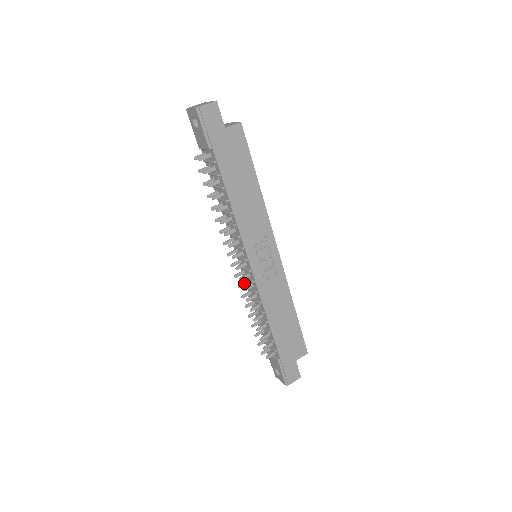
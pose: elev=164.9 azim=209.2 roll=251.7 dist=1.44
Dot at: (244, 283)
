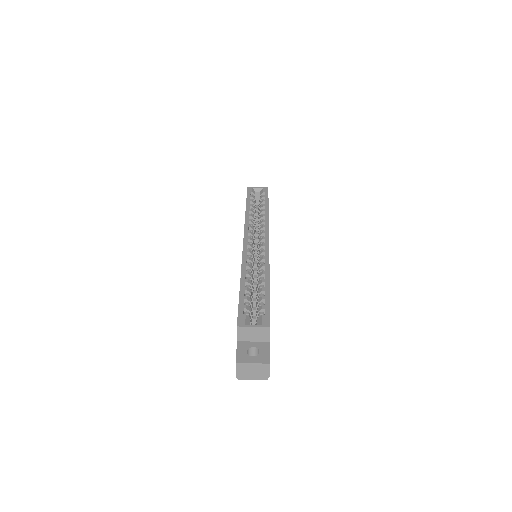
Dot at: occluded
